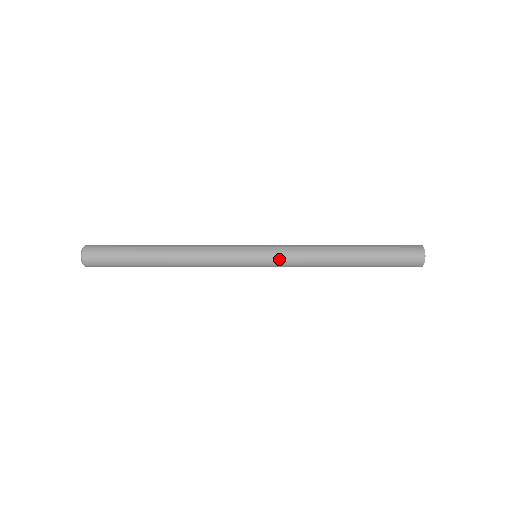
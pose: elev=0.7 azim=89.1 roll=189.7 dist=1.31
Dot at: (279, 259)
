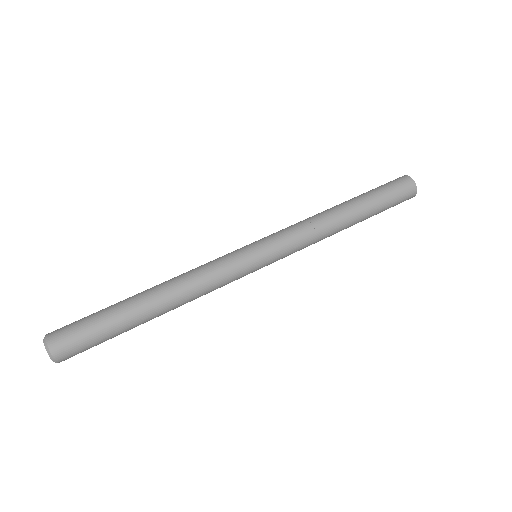
Dot at: (286, 254)
